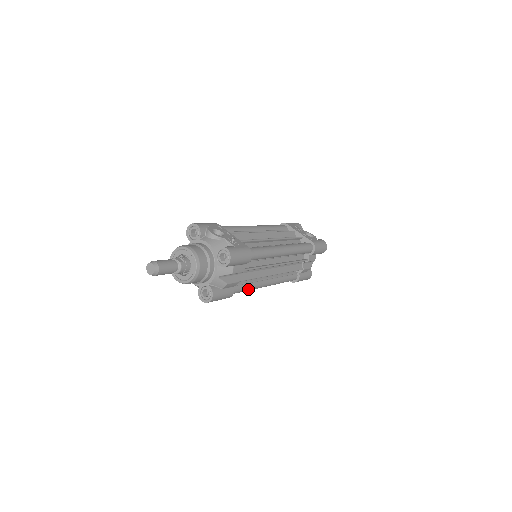
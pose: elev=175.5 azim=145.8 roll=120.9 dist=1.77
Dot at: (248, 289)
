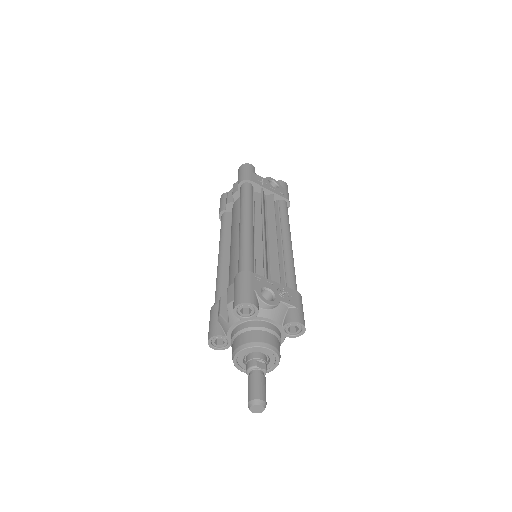
Dot at: occluded
